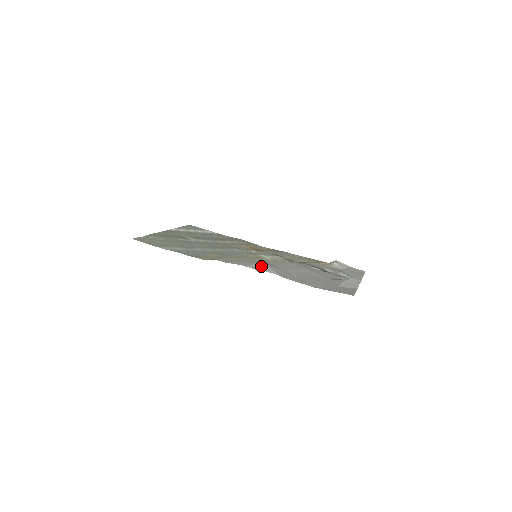
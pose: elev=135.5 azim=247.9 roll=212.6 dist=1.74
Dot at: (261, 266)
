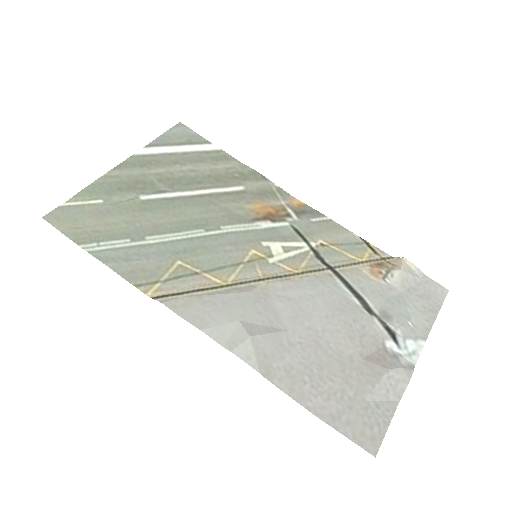
Dot at: (237, 334)
